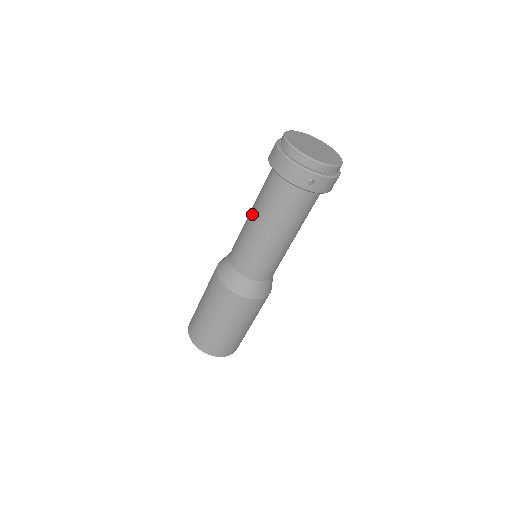
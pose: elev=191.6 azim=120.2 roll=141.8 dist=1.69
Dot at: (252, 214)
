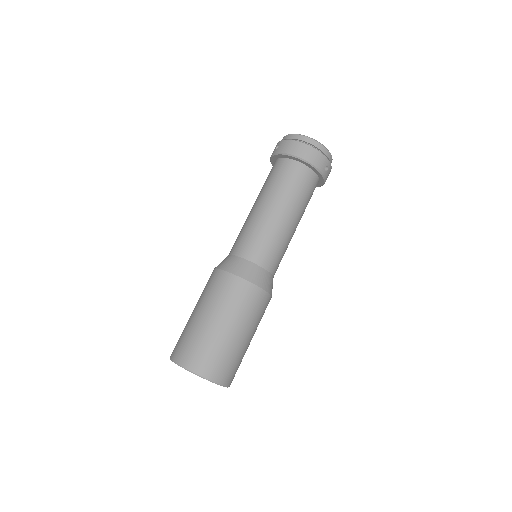
Dot at: (268, 204)
